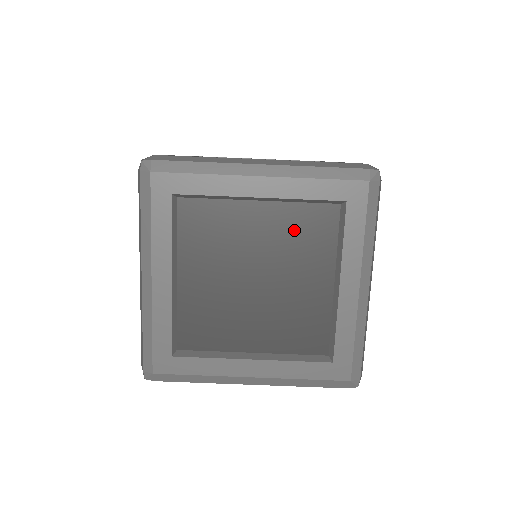
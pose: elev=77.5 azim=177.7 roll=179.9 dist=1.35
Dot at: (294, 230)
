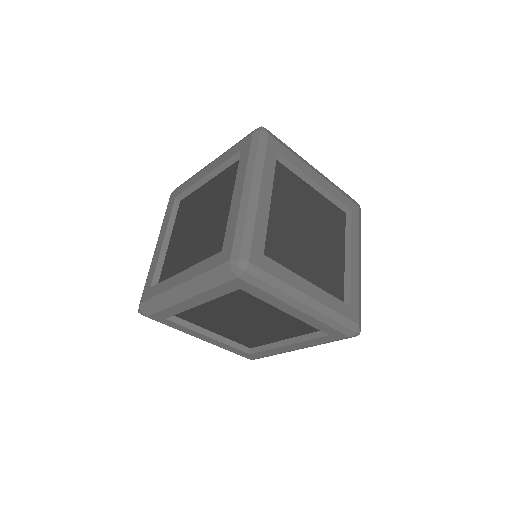
Dot at: (221, 185)
